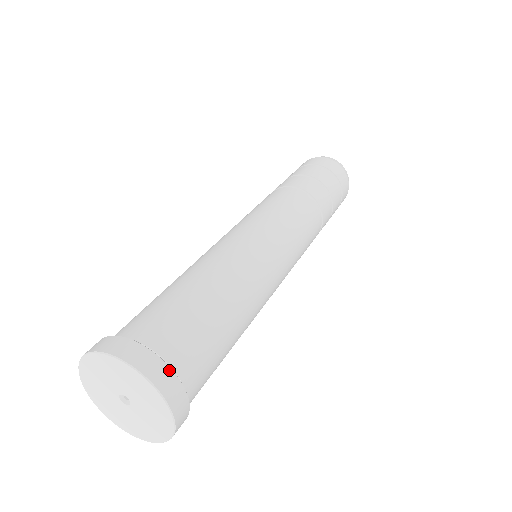
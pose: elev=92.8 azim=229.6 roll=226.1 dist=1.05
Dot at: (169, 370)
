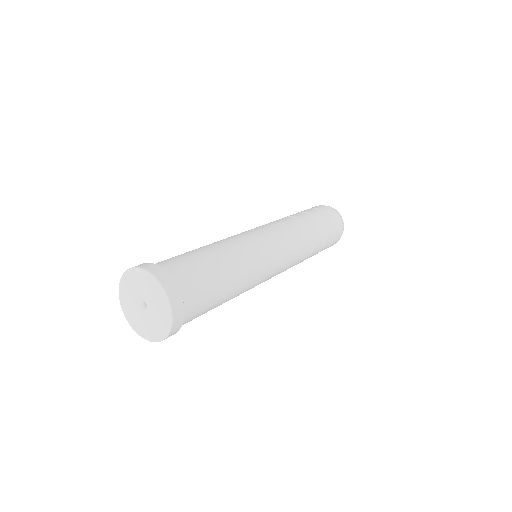
Dot at: (181, 297)
